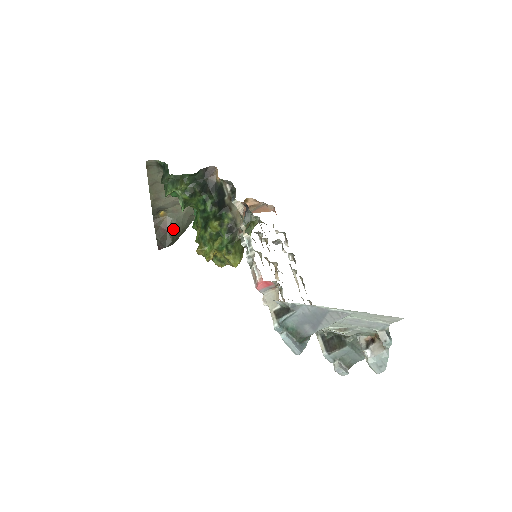
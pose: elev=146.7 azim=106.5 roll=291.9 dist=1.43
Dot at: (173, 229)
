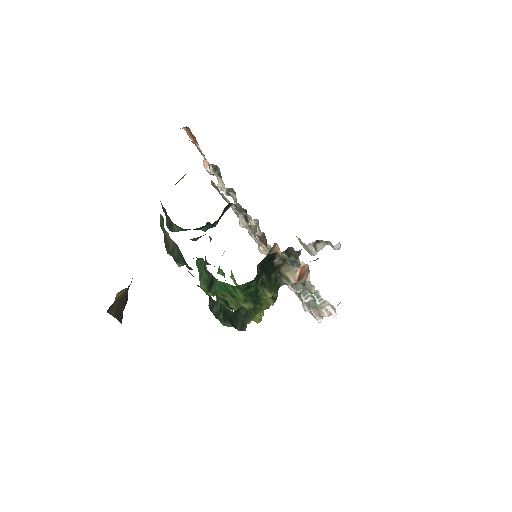
Dot at: occluded
